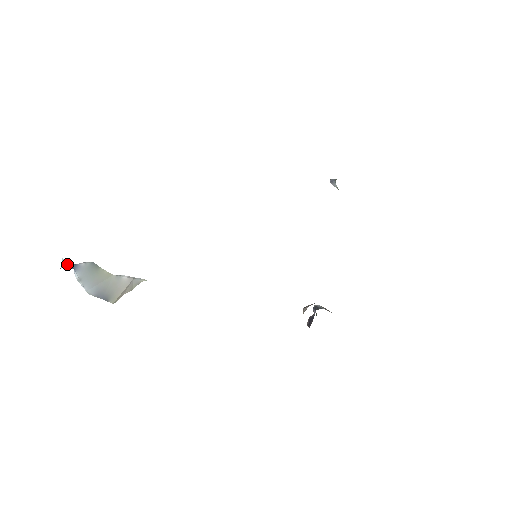
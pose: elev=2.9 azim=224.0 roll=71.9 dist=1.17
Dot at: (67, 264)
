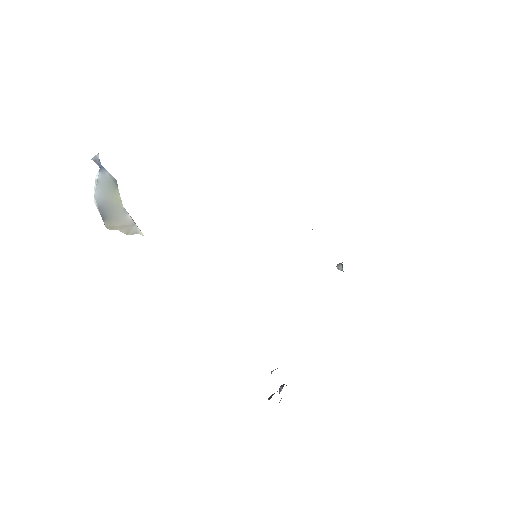
Dot at: (98, 161)
